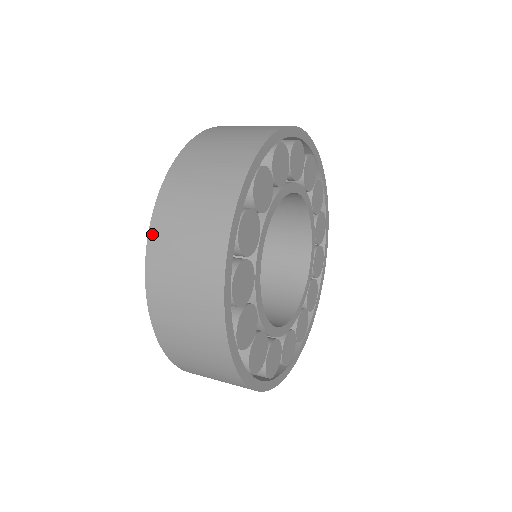
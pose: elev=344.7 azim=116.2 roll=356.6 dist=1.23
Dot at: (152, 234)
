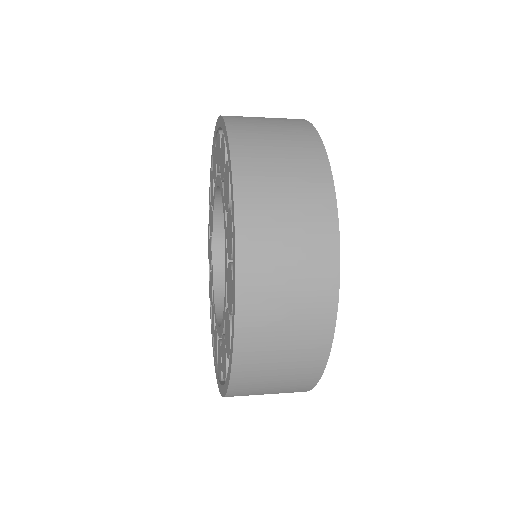
Dot at: (231, 128)
